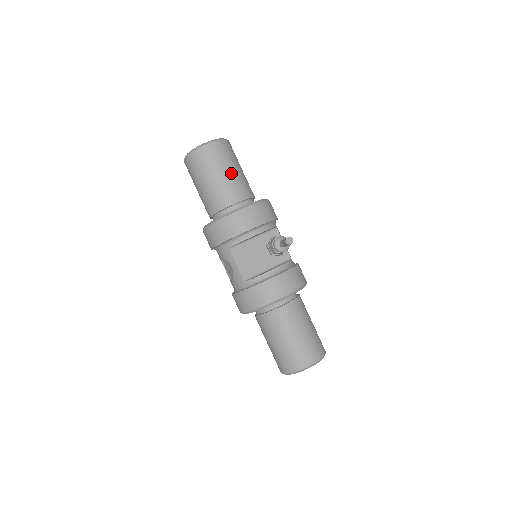
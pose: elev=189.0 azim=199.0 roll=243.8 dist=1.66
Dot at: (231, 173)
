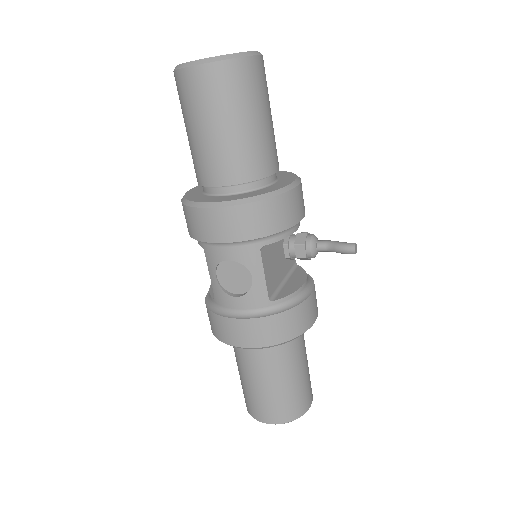
Dot at: (271, 120)
